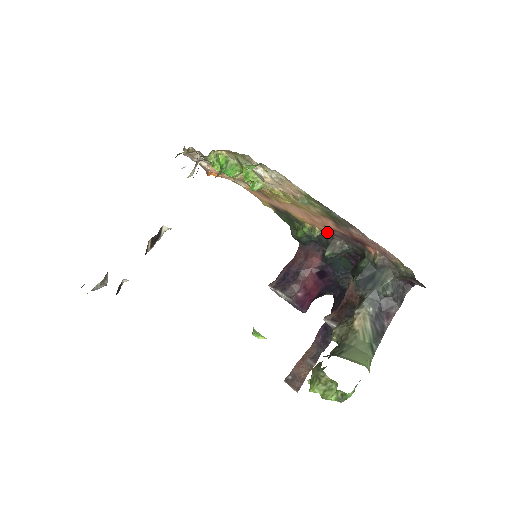
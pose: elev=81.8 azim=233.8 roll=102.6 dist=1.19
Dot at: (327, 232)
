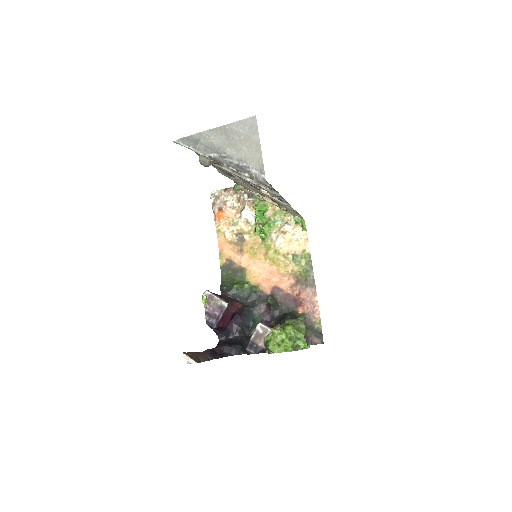
Dot at: (267, 292)
